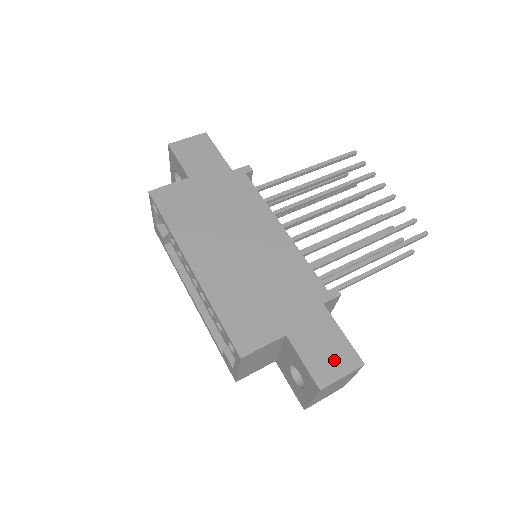
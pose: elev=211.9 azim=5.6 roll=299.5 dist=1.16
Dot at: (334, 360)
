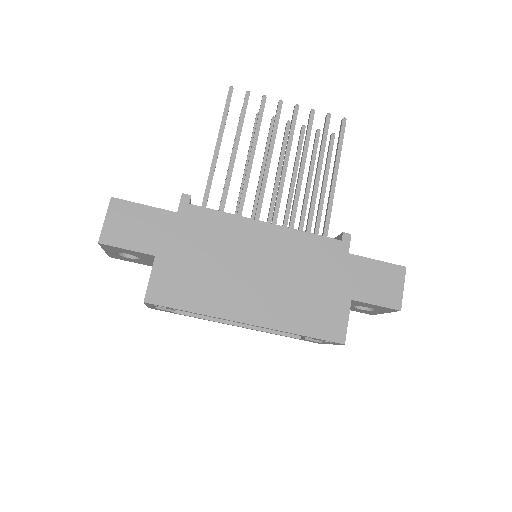
Dot at: (390, 284)
